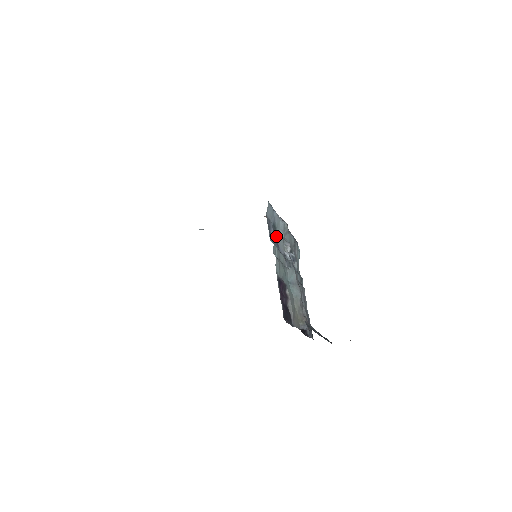
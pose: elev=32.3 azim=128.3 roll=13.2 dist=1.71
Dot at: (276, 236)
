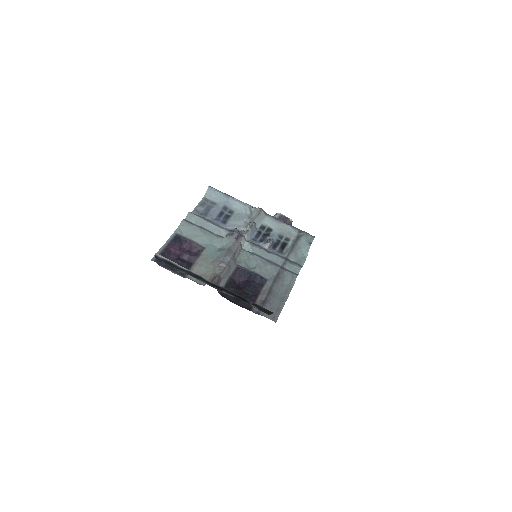
Dot at: (228, 217)
